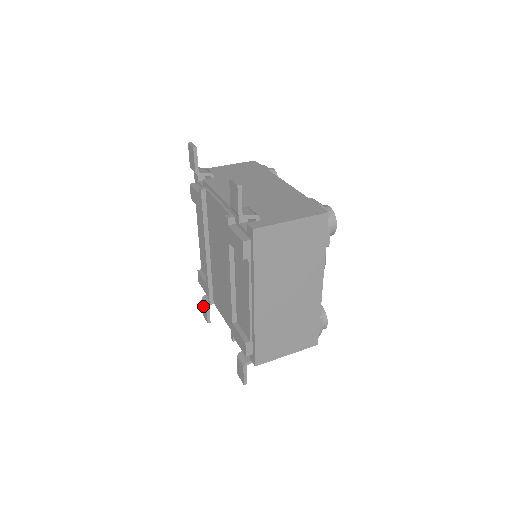
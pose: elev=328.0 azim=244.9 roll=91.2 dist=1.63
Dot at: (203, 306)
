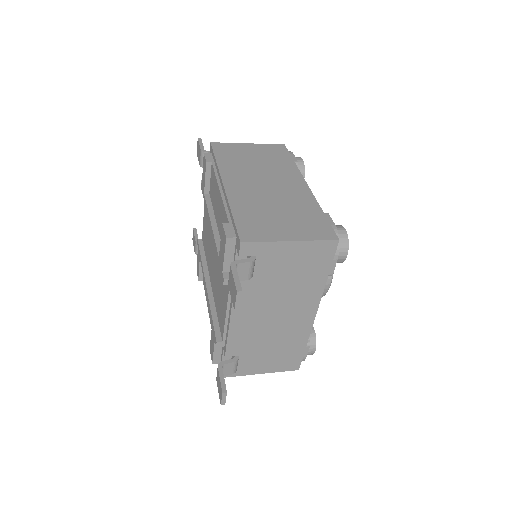
Dot at: (217, 383)
